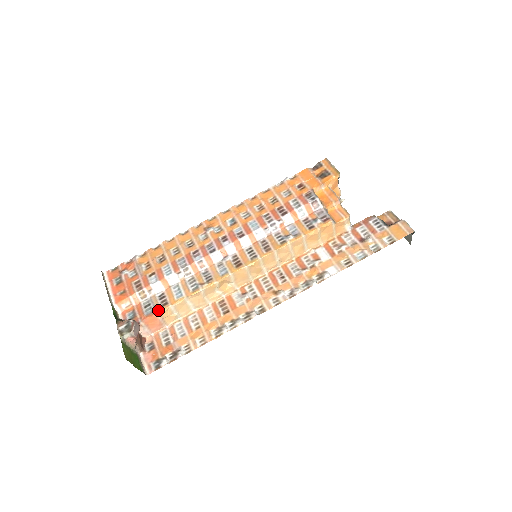
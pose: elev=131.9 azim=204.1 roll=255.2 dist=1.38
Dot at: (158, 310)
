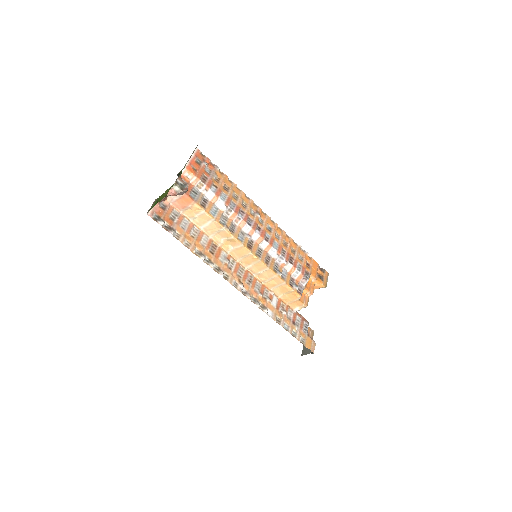
Dot at: (198, 202)
